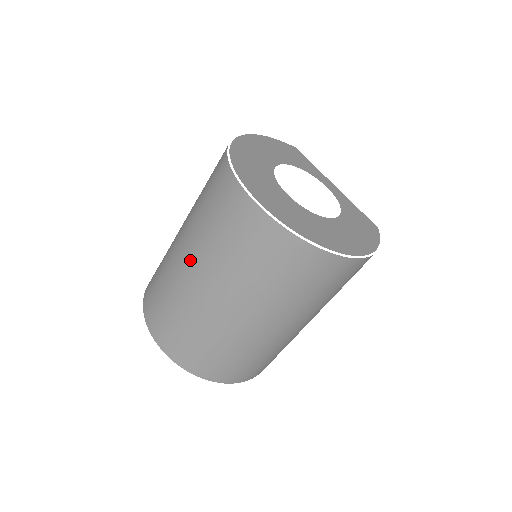
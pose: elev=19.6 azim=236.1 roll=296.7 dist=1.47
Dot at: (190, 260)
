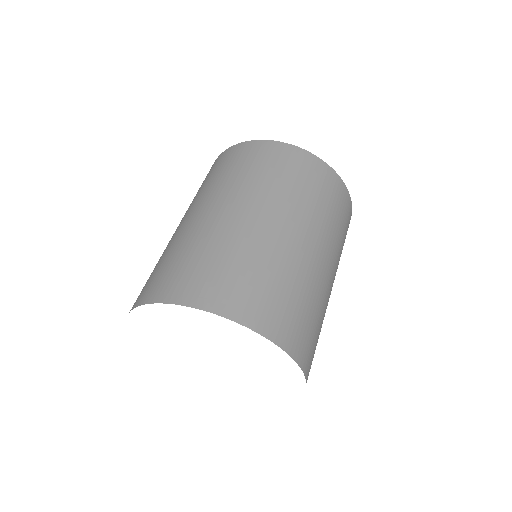
Dot at: (253, 209)
